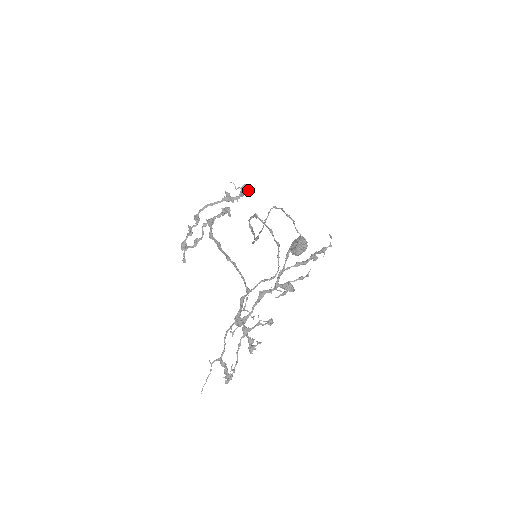
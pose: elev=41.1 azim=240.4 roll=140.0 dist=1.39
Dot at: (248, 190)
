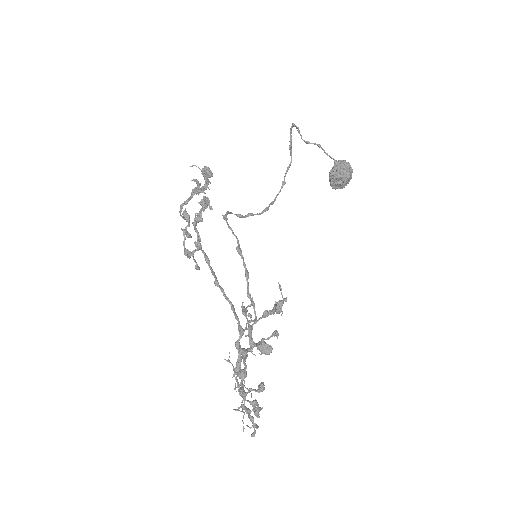
Dot at: (209, 175)
